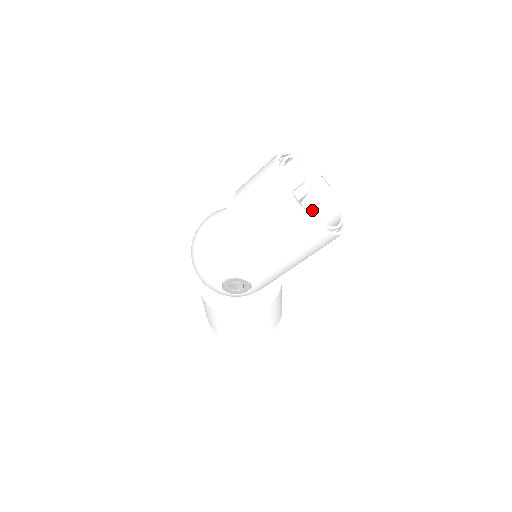
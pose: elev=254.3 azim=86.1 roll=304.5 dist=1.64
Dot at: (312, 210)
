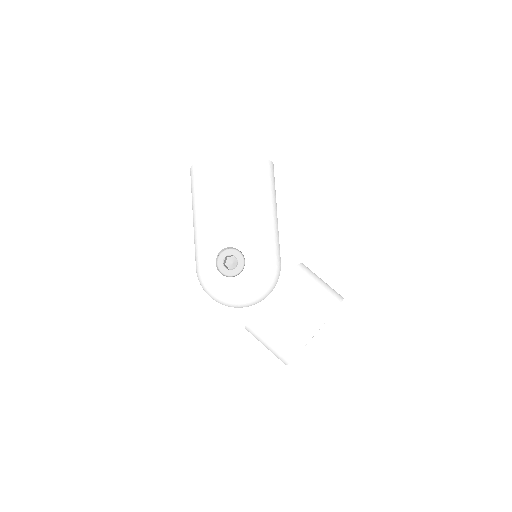
Dot at: occluded
